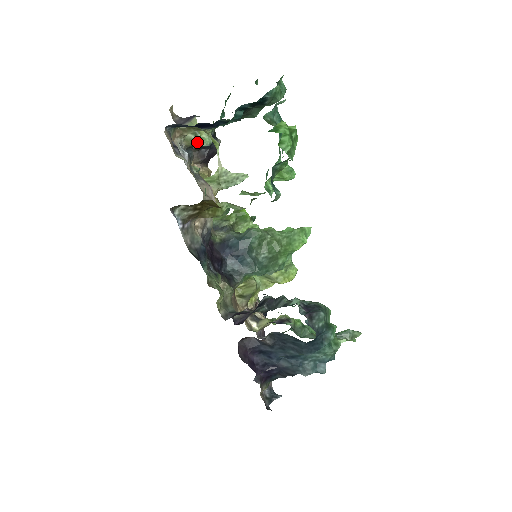
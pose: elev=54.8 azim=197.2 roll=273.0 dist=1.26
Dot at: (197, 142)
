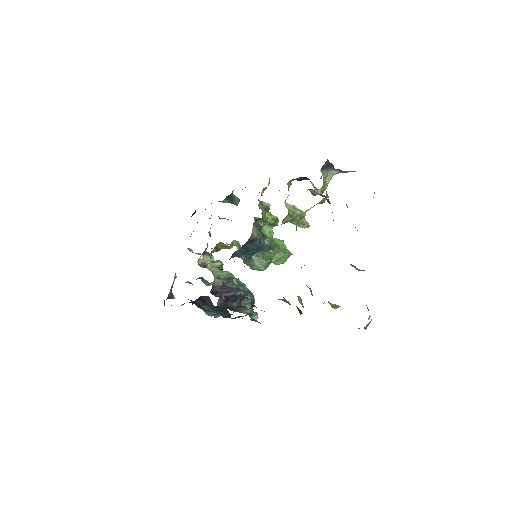
Dot at: occluded
